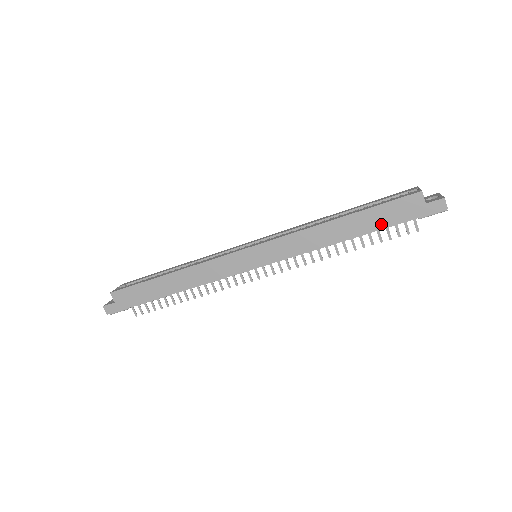
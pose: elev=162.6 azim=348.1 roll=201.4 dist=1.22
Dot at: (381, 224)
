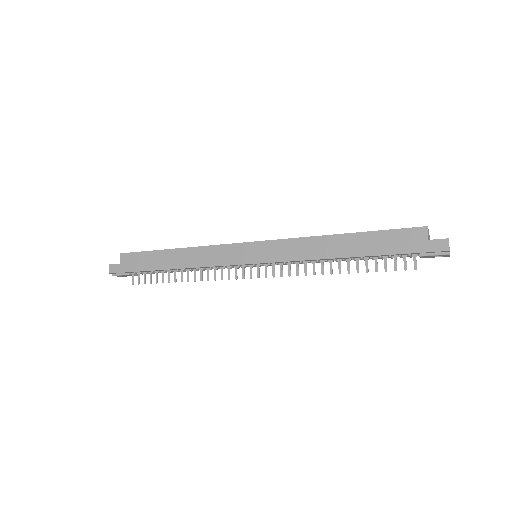
Dot at: (379, 250)
